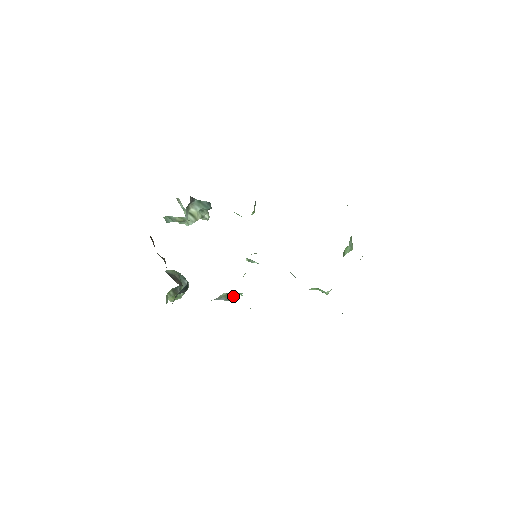
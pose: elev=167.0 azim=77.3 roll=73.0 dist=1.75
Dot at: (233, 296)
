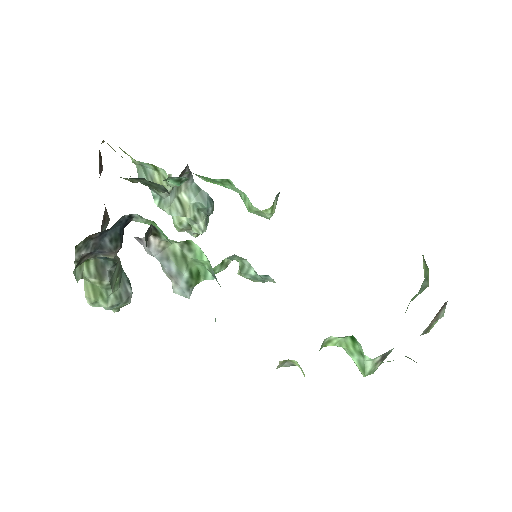
Dot at: (192, 273)
